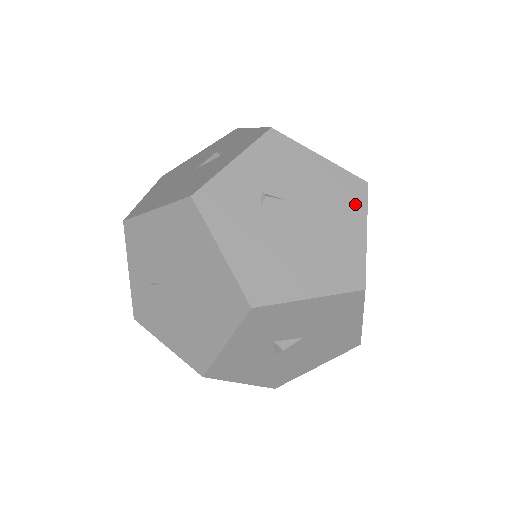
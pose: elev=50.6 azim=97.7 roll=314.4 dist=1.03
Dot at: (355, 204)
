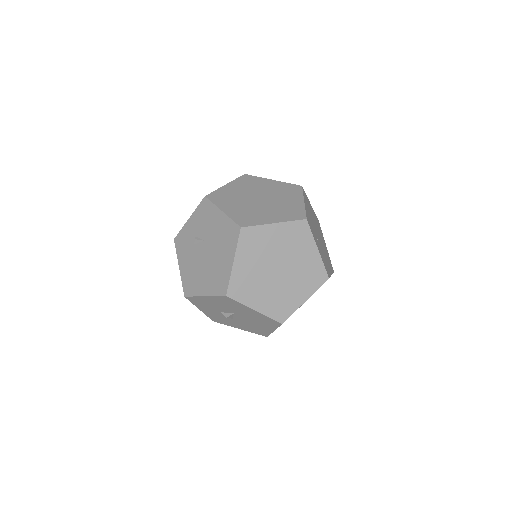
Dot at: (232, 242)
